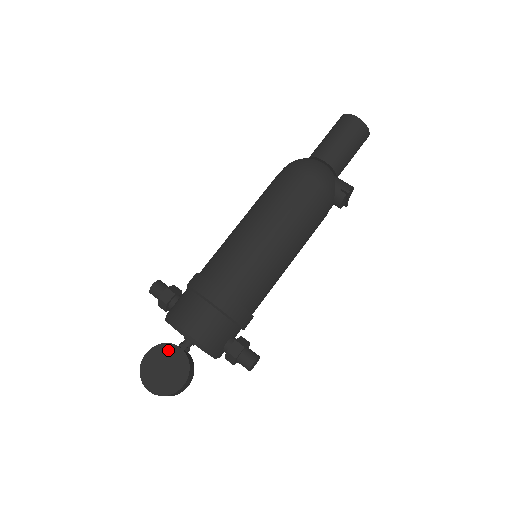
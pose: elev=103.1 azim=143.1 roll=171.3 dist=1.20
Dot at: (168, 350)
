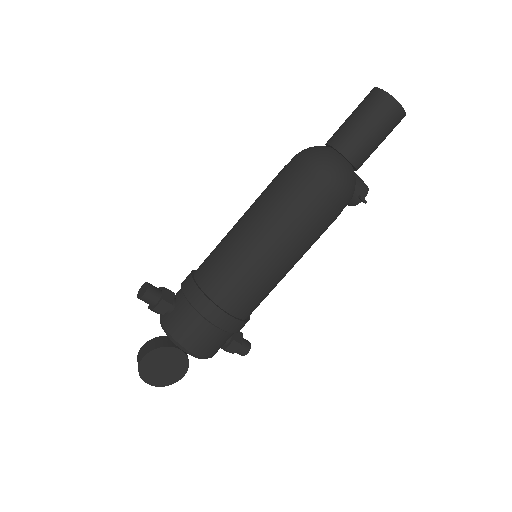
Dot at: (167, 352)
